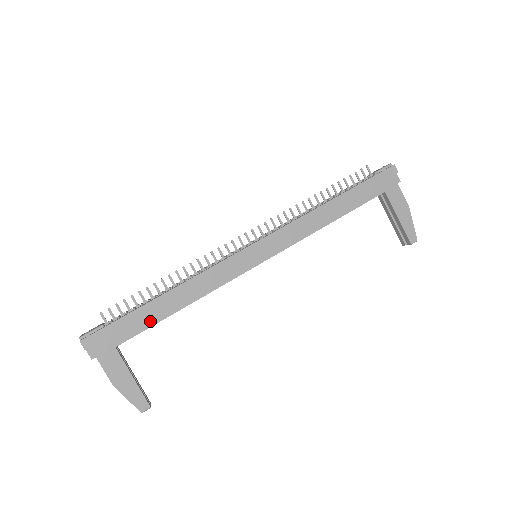
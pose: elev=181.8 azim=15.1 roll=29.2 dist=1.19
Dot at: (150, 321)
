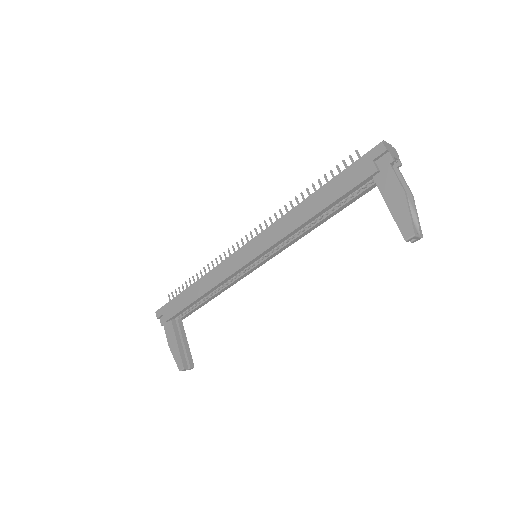
Dot at: (185, 304)
